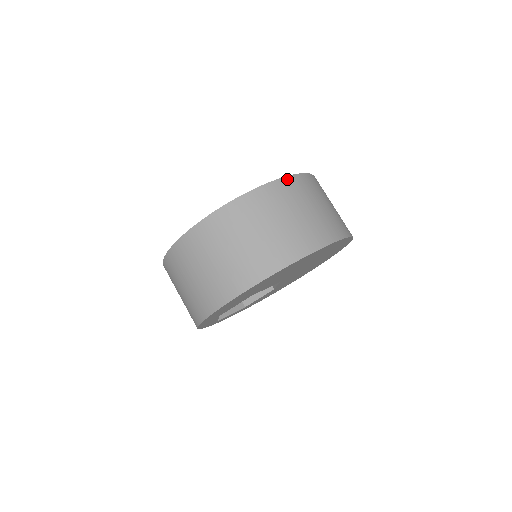
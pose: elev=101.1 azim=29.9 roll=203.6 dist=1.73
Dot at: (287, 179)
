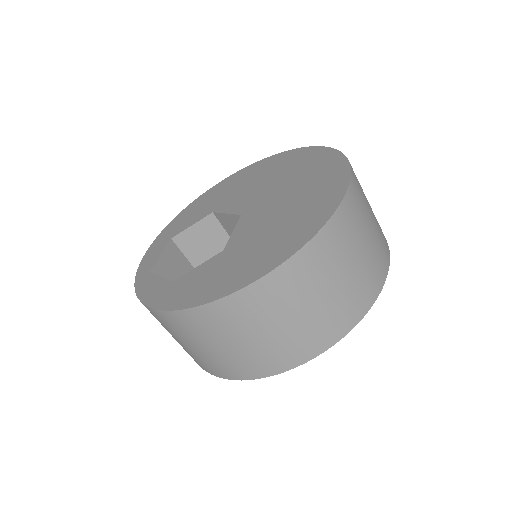
Dot at: (350, 189)
